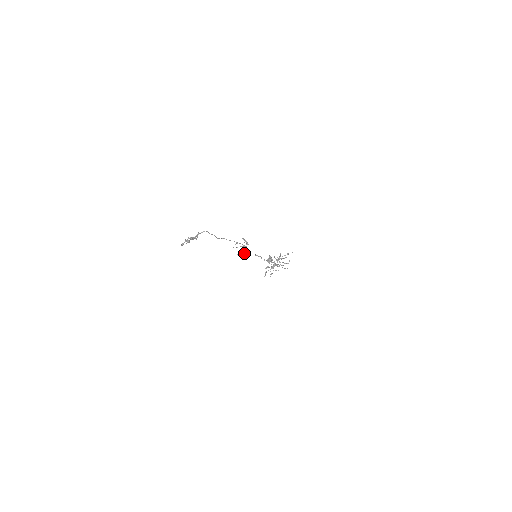
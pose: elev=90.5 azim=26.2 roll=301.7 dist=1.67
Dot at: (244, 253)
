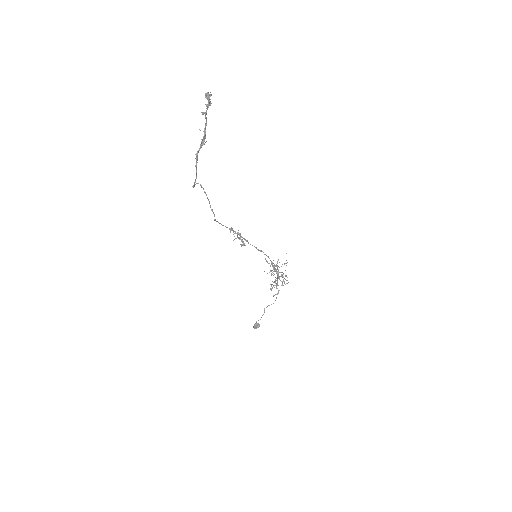
Dot at: occluded
